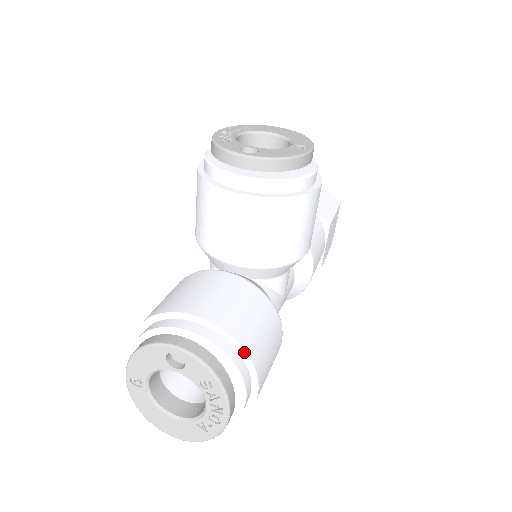
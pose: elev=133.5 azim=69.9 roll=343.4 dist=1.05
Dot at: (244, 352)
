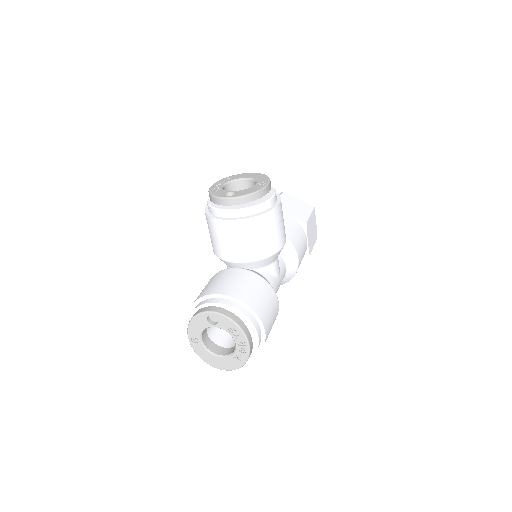
Dot at: (250, 309)
